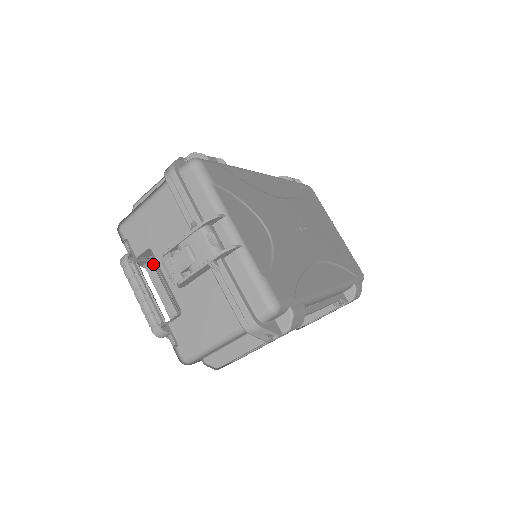
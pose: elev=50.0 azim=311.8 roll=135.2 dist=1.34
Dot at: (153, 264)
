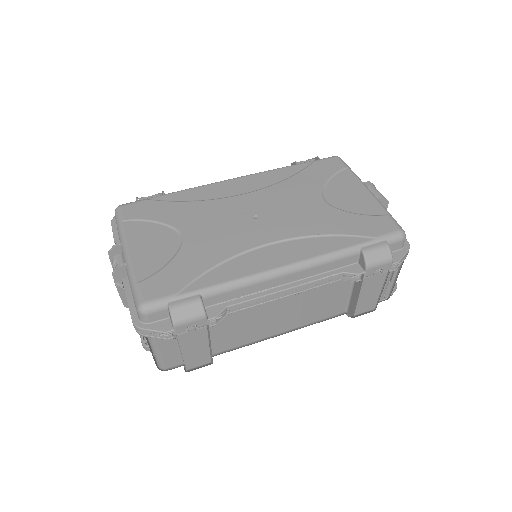
Dot at: occluded
